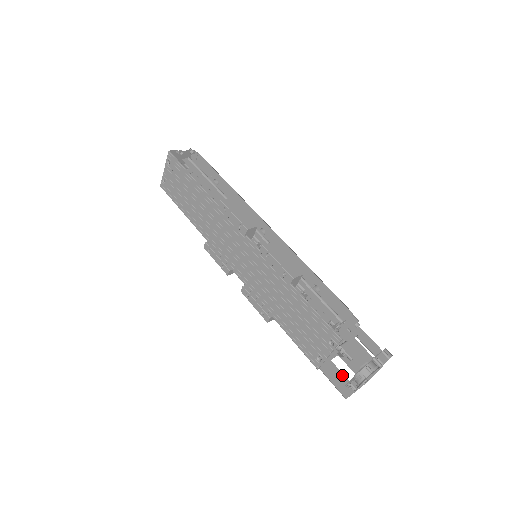
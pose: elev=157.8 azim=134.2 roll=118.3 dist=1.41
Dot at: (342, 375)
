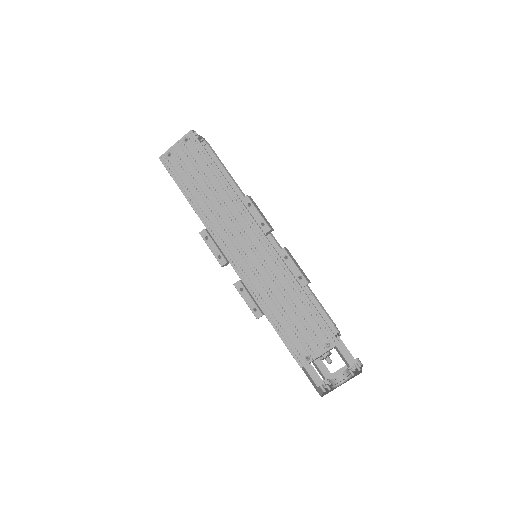
Dot at: (317, 376)
